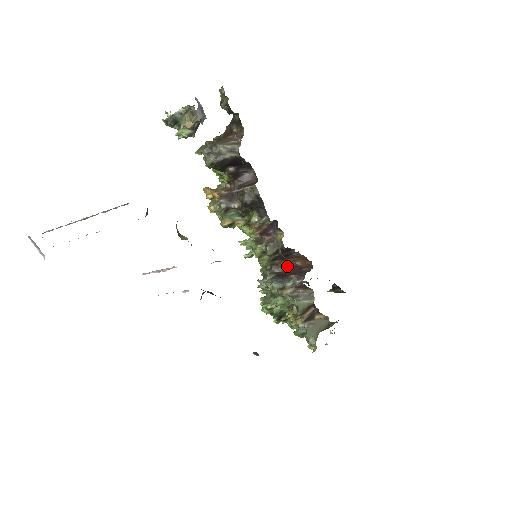
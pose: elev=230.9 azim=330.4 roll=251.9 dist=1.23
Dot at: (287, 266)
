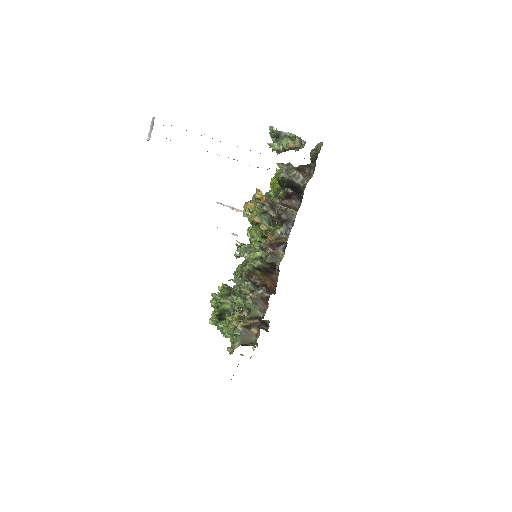
Dot at: (260, 280)
